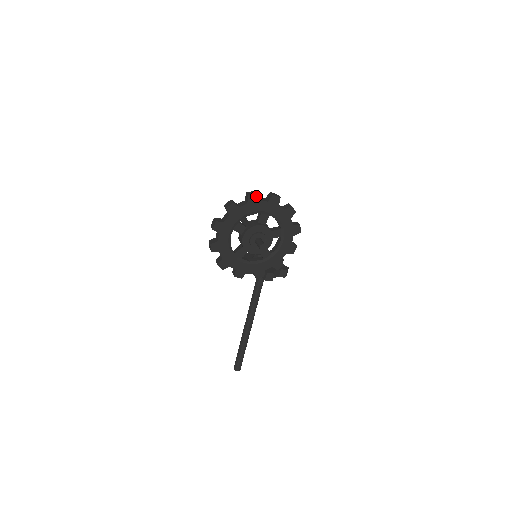
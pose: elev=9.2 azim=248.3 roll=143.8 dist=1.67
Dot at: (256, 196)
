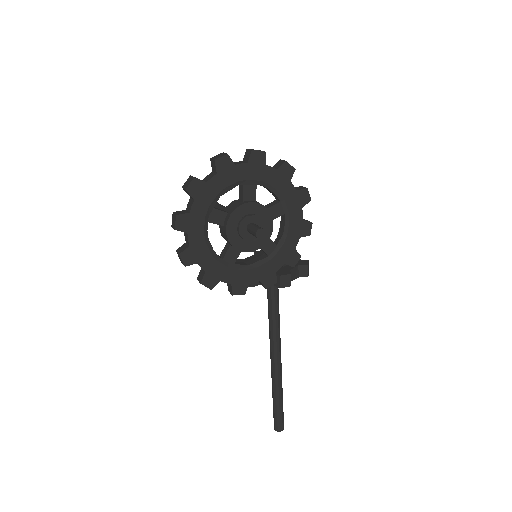
Dot at: (227, 158)
